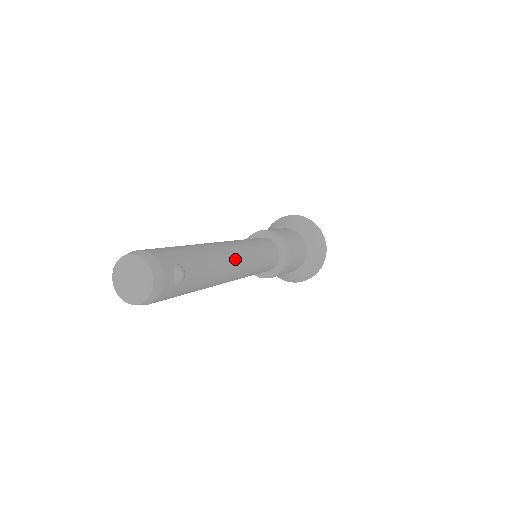
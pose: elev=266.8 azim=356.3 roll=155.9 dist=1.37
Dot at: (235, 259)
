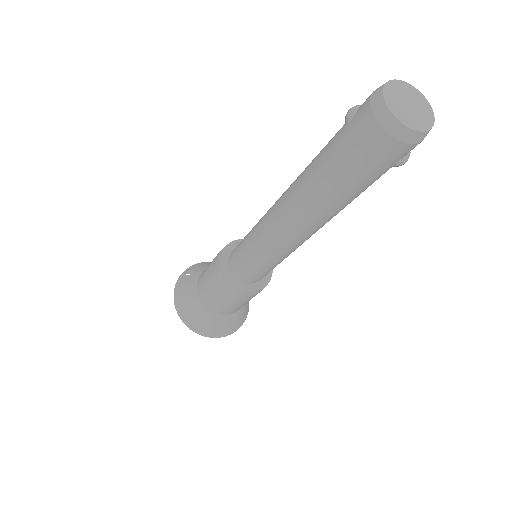
Dot at: occluded
